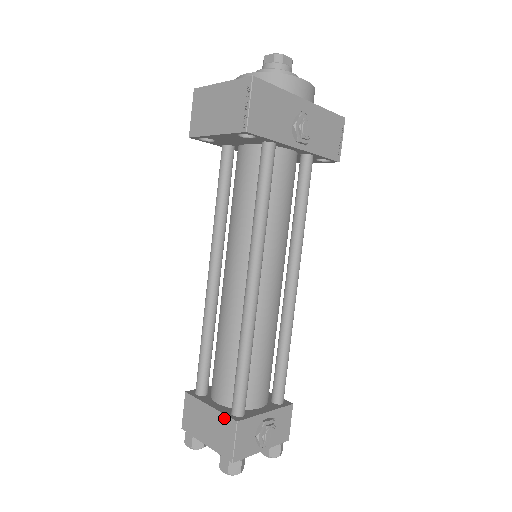
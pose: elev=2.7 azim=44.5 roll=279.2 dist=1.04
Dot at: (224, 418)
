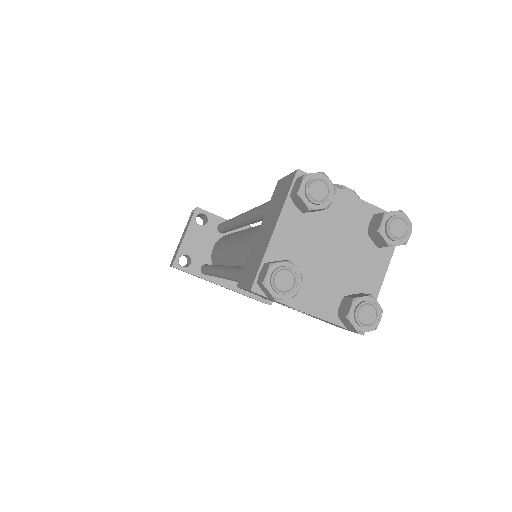
Dot at: (270, 202)
